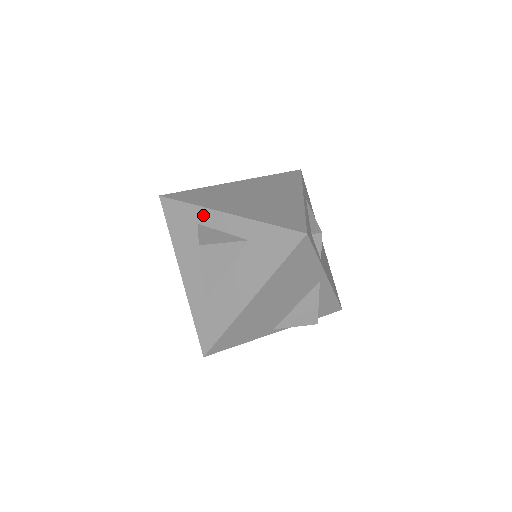
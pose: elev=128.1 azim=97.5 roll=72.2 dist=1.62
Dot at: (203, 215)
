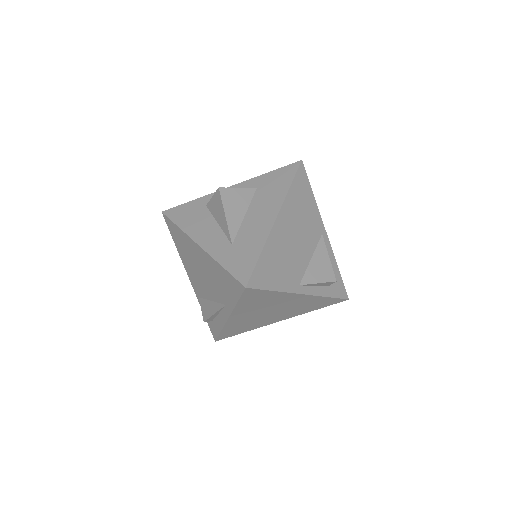
Dot at: (209, 198)
